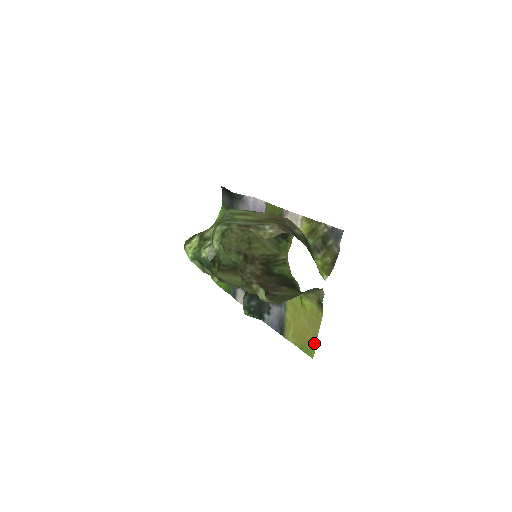
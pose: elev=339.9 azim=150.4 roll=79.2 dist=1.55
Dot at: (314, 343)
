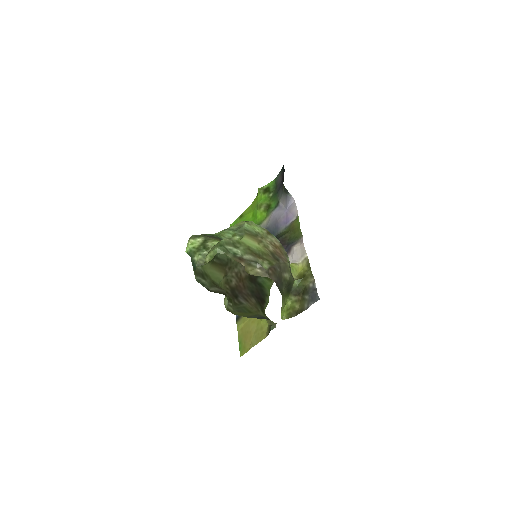
Dot at: (248, 348)
